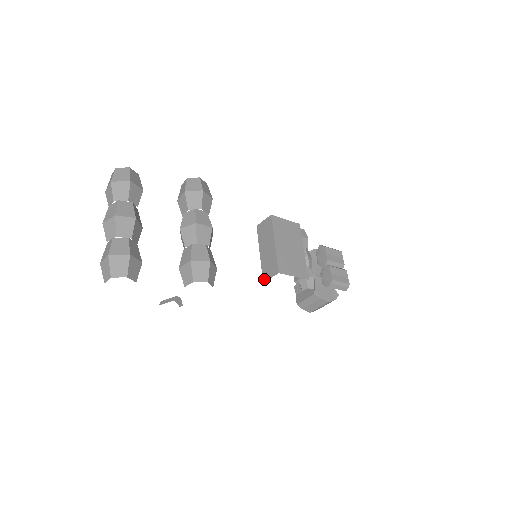
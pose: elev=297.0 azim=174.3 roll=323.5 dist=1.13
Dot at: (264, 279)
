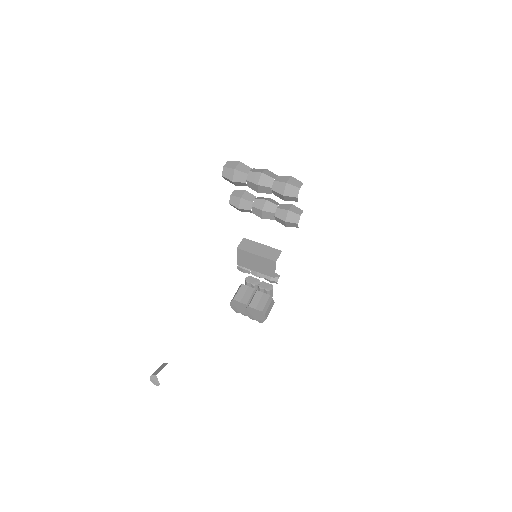
Dot at: (275, 260)
